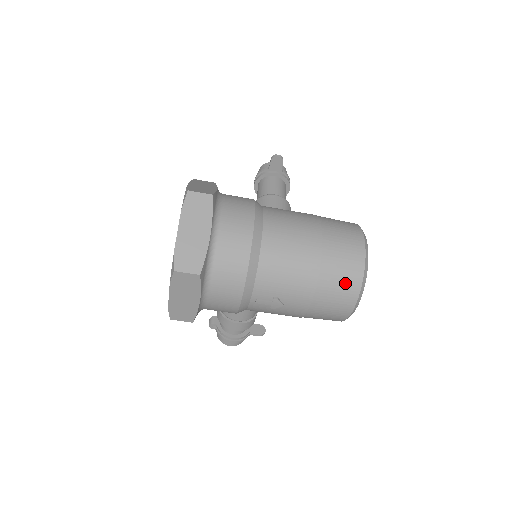
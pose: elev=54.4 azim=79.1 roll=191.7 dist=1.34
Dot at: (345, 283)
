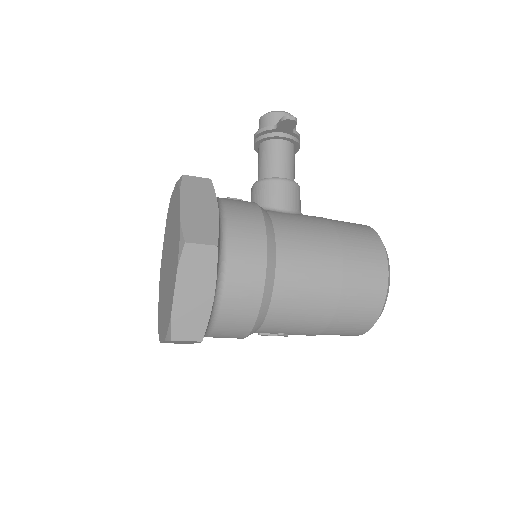
Dot at: (359, 322)
